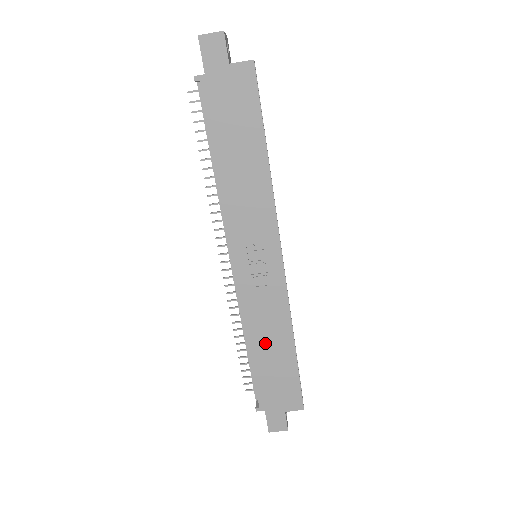
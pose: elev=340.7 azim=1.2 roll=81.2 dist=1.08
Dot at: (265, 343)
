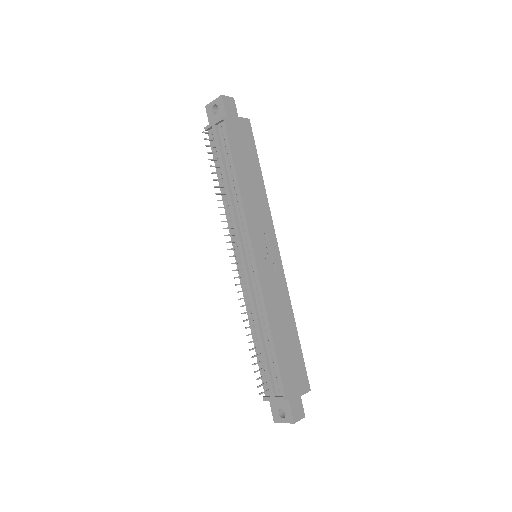
Dot at: (280, 326)
